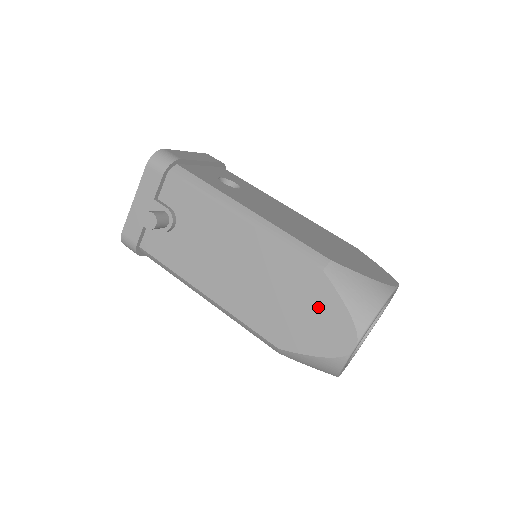
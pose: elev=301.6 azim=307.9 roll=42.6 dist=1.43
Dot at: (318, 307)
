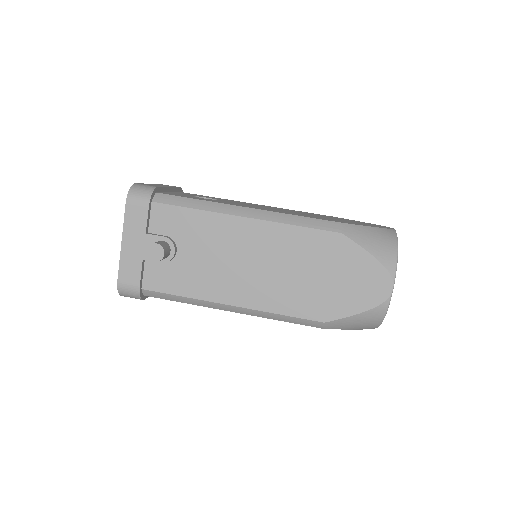
Dot at: (348, 267)
